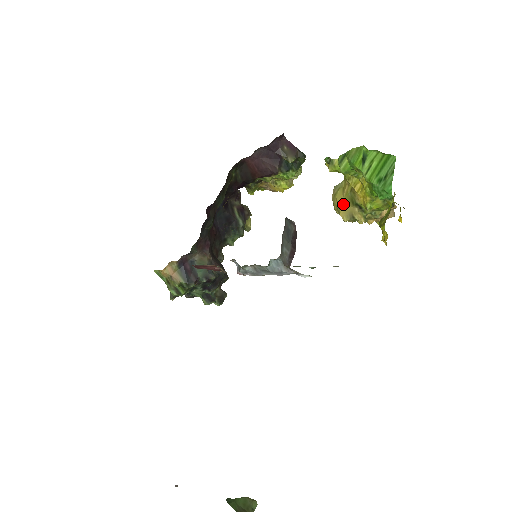
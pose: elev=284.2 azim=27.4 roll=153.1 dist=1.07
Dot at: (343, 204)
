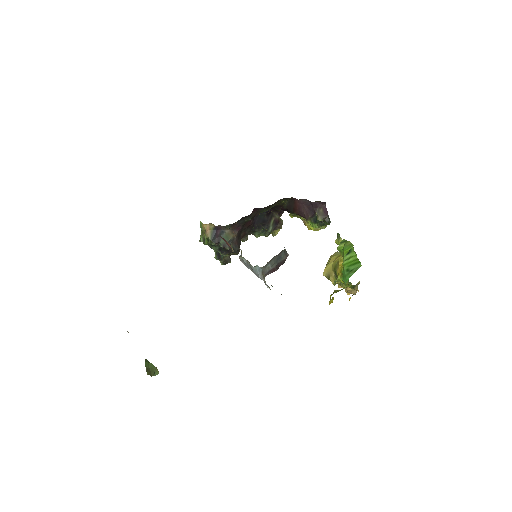
Dot at: (330, 265)
